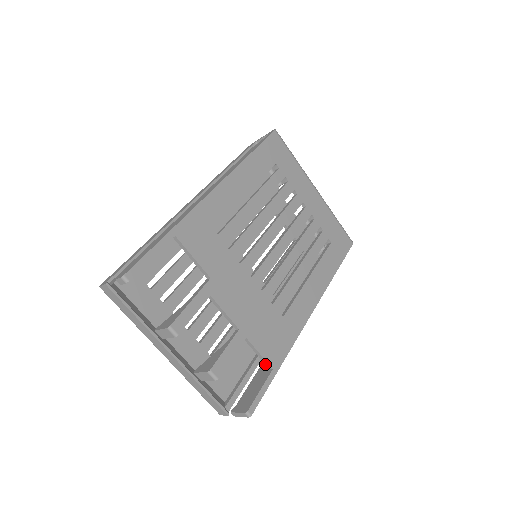
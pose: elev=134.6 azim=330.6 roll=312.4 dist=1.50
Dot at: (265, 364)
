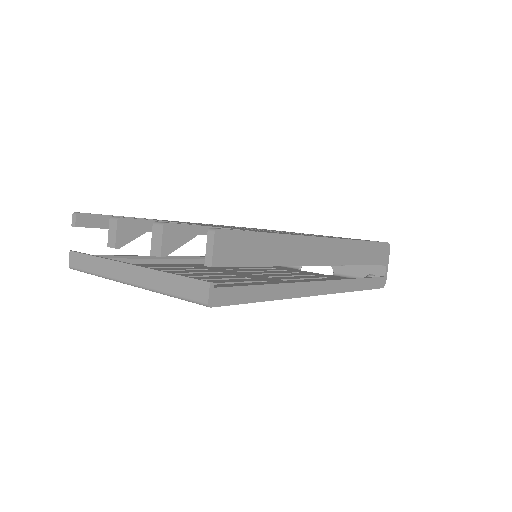
Dot at: occluded
